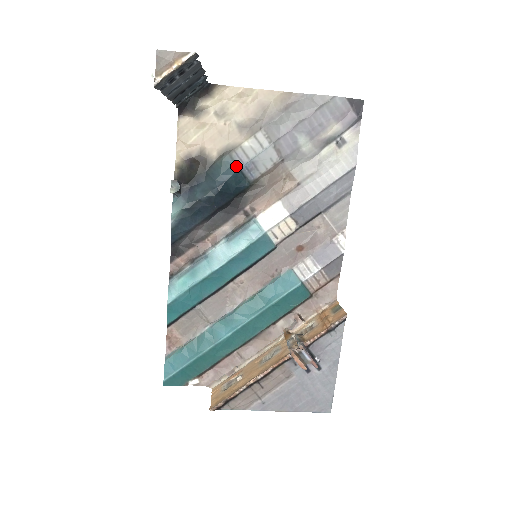
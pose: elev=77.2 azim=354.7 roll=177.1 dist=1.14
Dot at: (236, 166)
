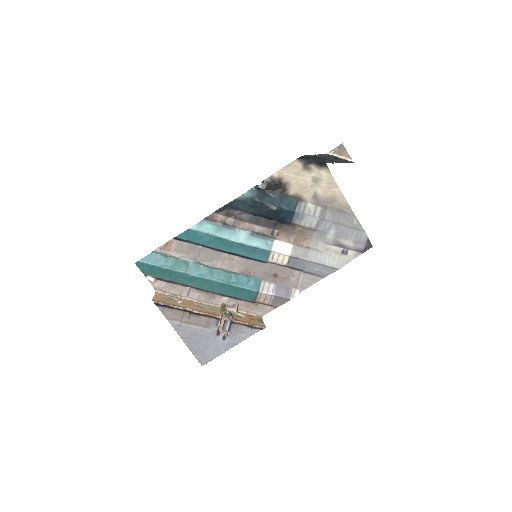
Dot at: (295, 208)
